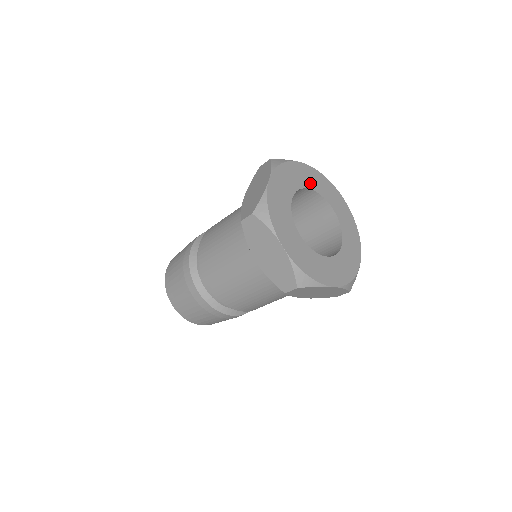
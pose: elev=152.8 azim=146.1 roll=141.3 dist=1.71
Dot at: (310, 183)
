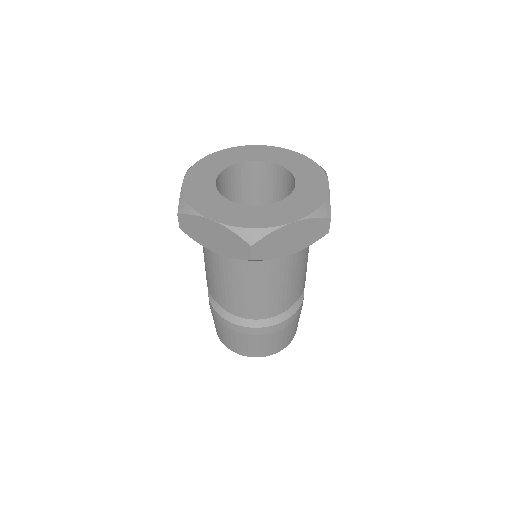
Dot at: (282, 161)
